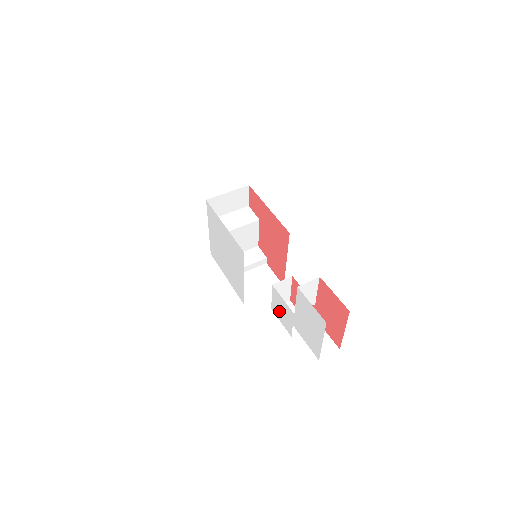
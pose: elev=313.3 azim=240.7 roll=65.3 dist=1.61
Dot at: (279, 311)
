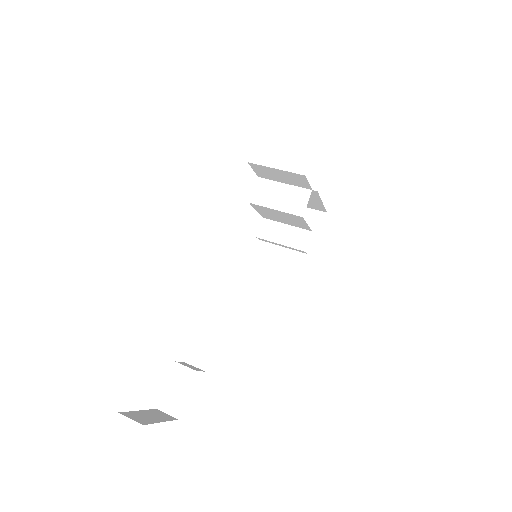
Dot at: occluded
